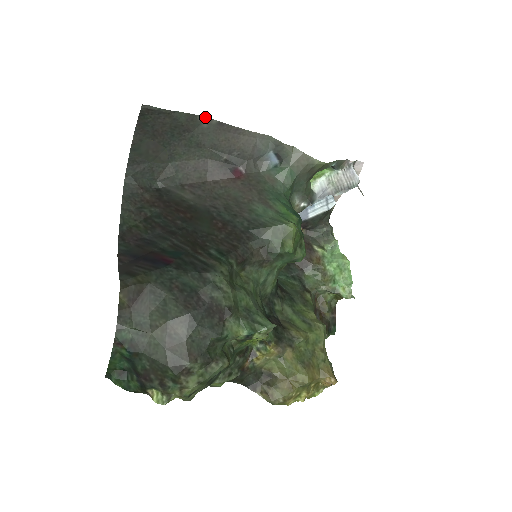
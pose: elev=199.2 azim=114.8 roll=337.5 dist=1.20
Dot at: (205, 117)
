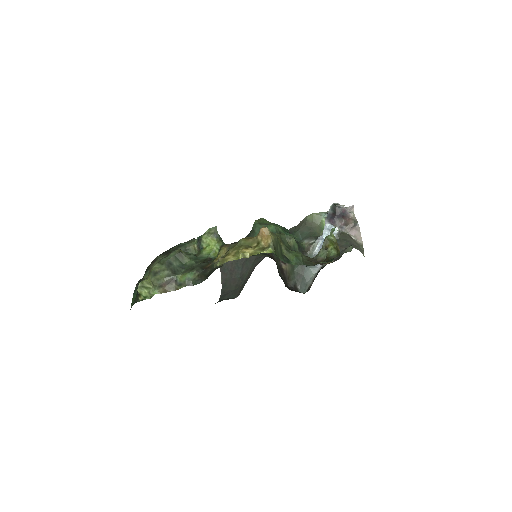
Dot at: occluded
